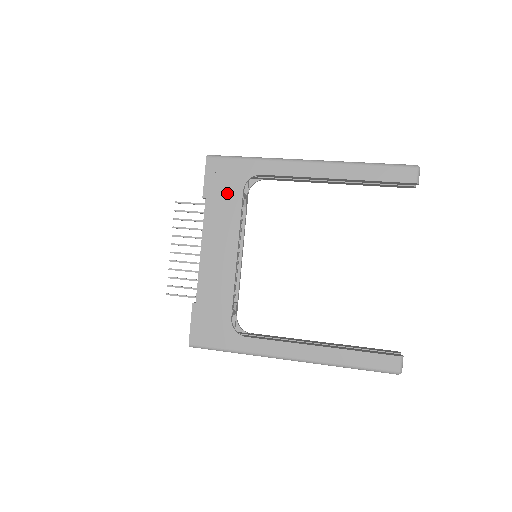
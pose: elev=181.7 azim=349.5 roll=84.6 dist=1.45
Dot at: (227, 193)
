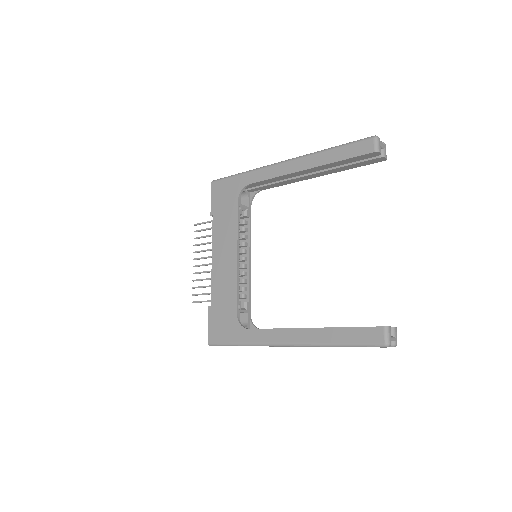
Dot at: (227, 207)
